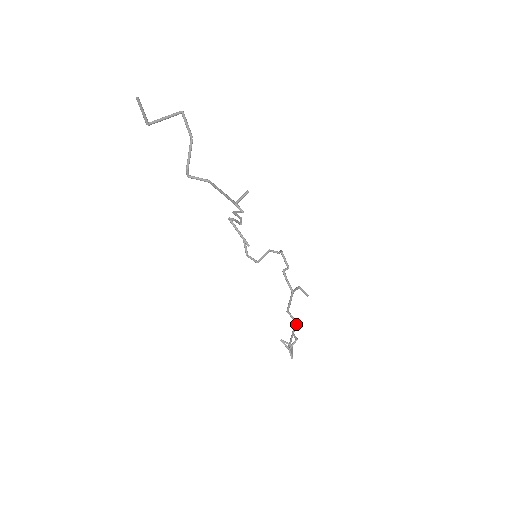
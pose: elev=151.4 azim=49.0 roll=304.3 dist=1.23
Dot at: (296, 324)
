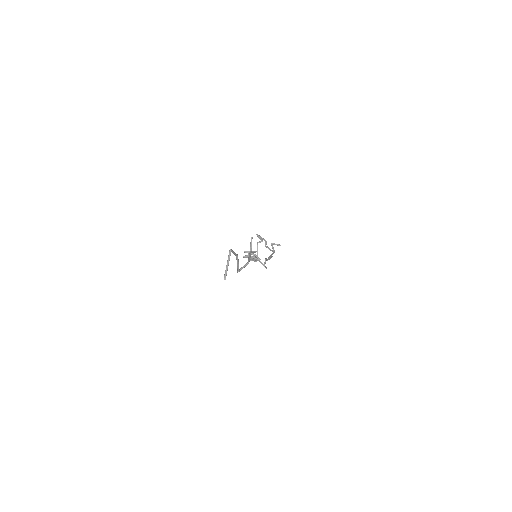
Dot at: occluded
